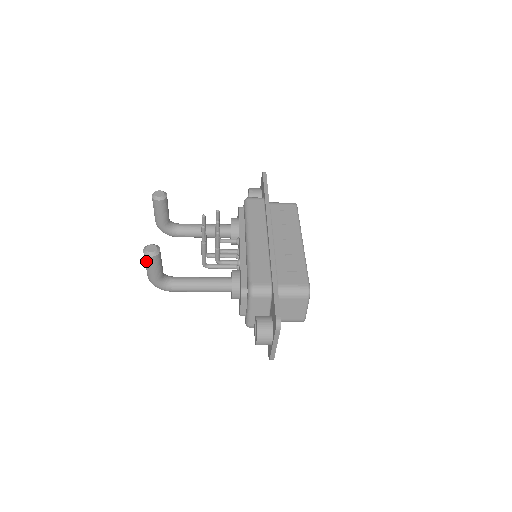
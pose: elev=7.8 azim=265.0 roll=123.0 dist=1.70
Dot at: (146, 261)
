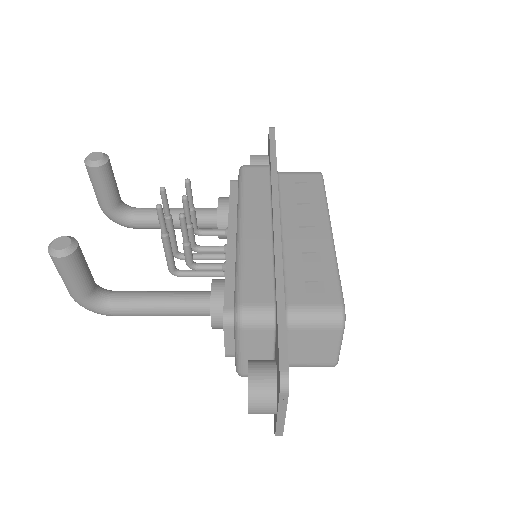
Dot at: (55, 265)
